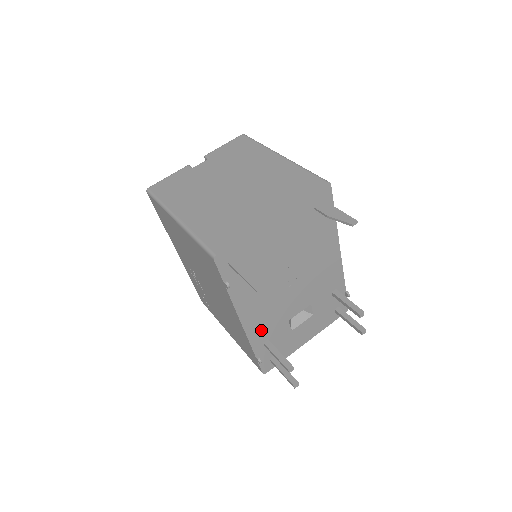
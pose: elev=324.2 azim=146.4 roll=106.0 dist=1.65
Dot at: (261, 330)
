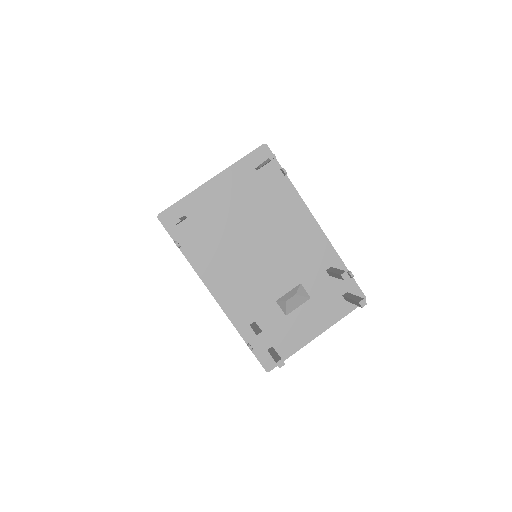
Dot at: (241, 308)
